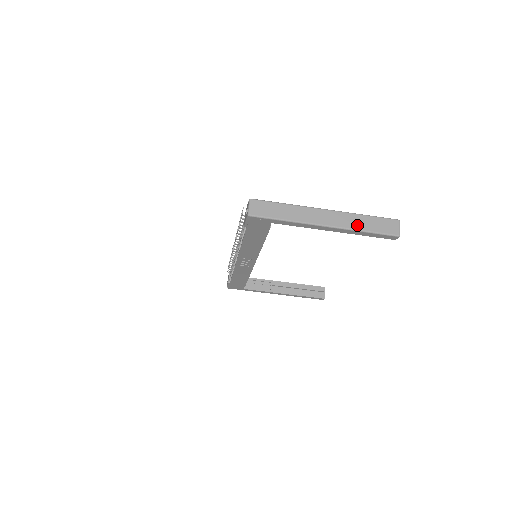
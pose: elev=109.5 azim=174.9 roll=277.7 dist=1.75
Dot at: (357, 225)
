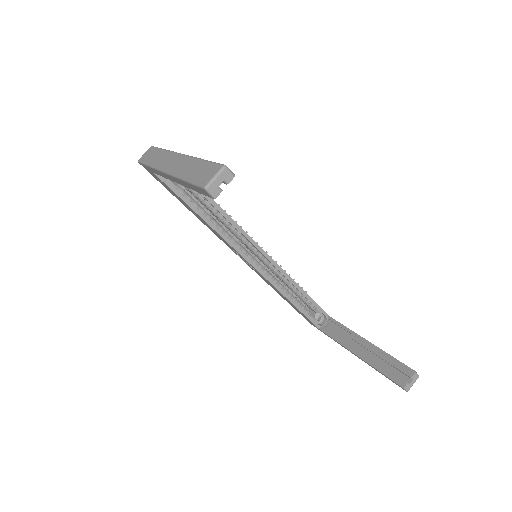
Dot at: (184, 171)
